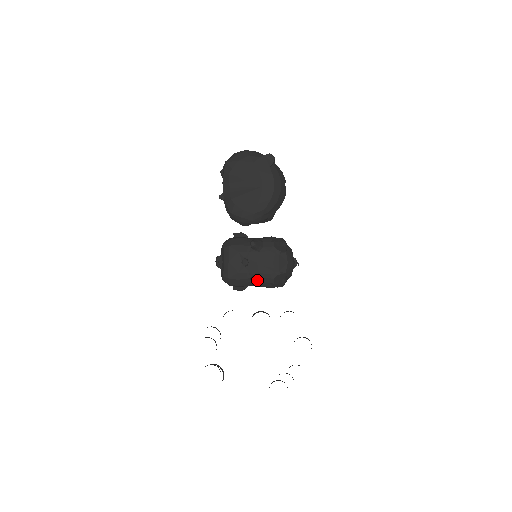
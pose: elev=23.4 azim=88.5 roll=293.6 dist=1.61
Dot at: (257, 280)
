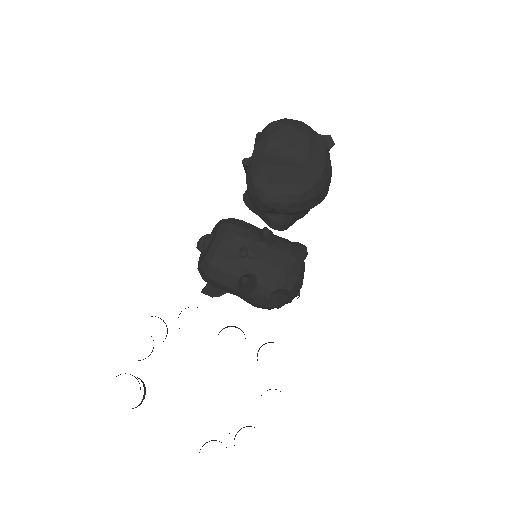
Dot at: (250, 282)
